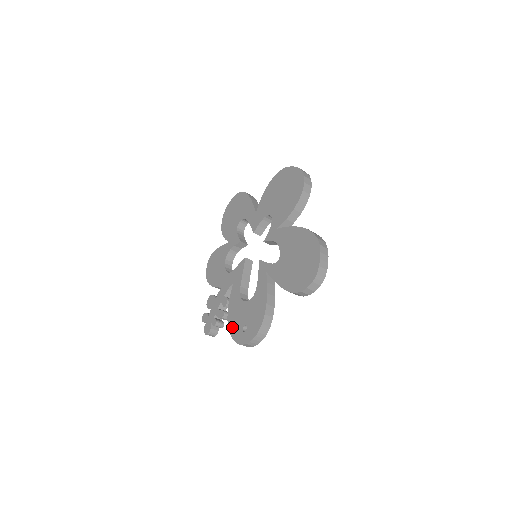
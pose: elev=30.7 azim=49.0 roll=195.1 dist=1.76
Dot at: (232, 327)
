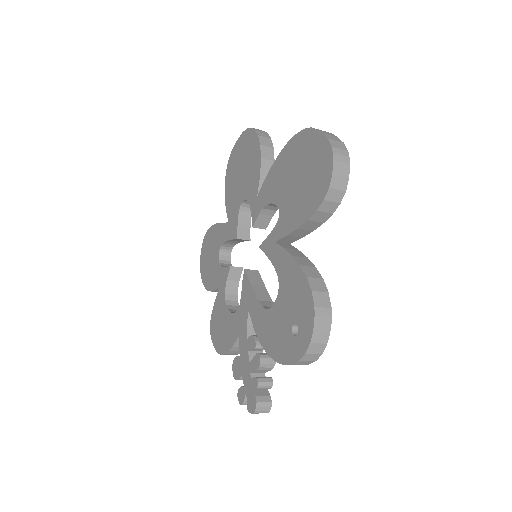
Dot at: (278, 353)
